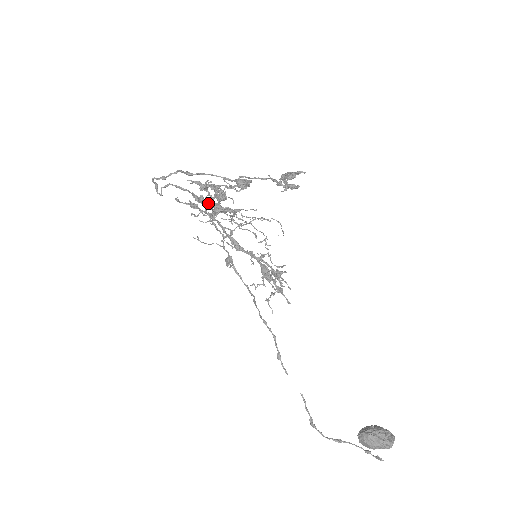
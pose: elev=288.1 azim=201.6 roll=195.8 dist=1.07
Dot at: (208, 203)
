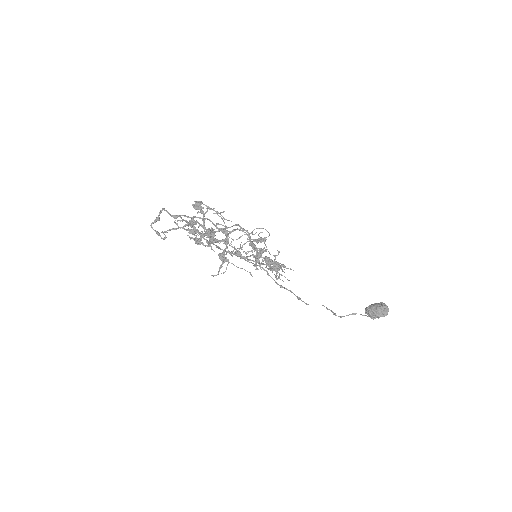
Dot at: (203, 235)
